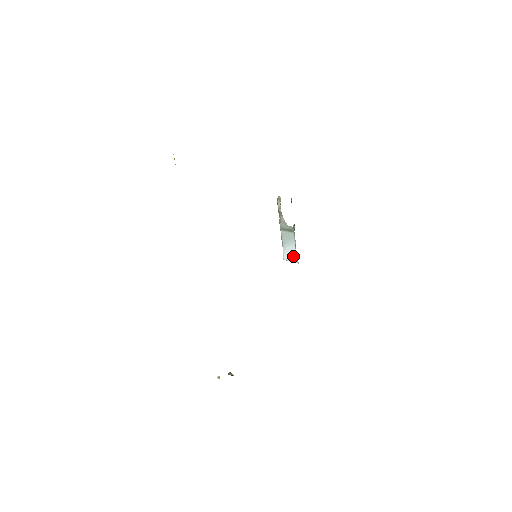
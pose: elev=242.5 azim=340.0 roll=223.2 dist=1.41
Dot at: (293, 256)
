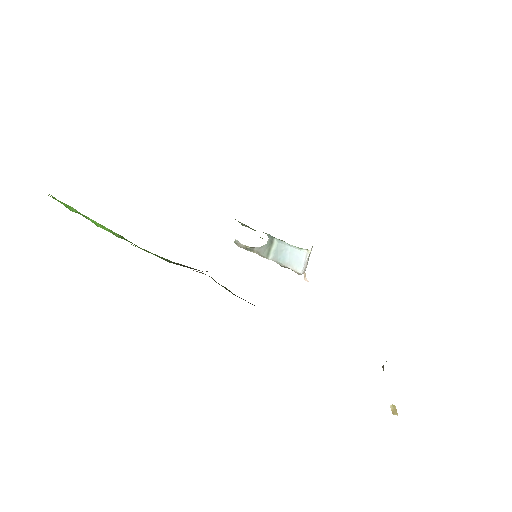
Dot at: (300, 255)
